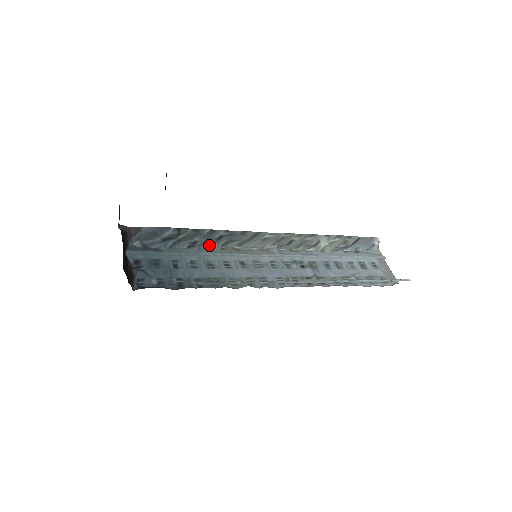
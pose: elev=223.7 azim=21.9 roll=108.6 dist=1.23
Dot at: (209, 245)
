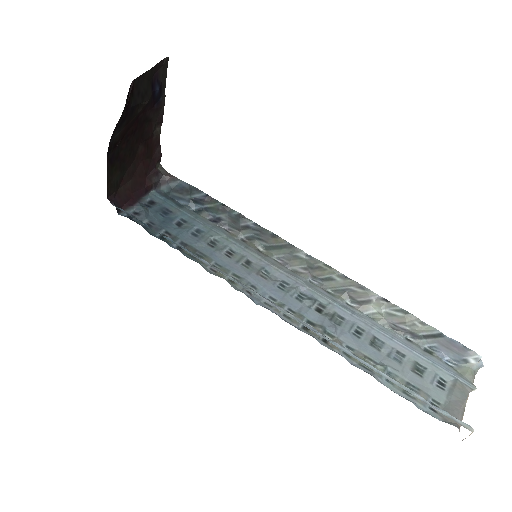
Dot at: (233, 230)
